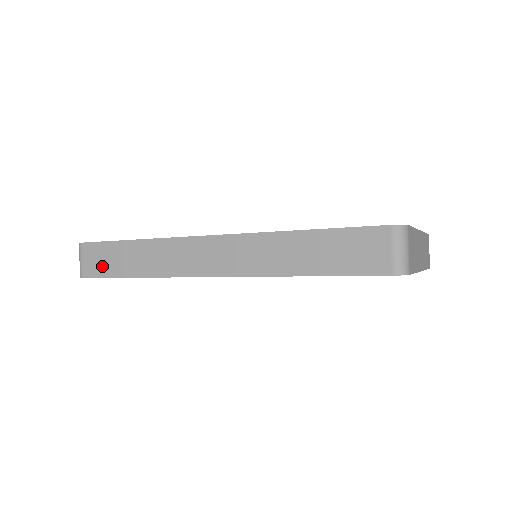
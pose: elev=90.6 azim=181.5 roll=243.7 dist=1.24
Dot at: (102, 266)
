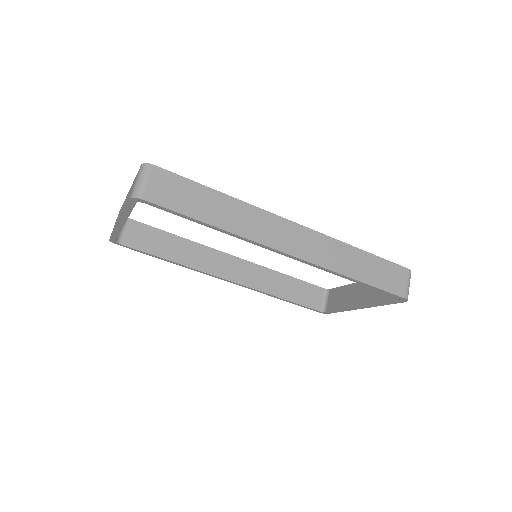
Dot at: (175, 199)
